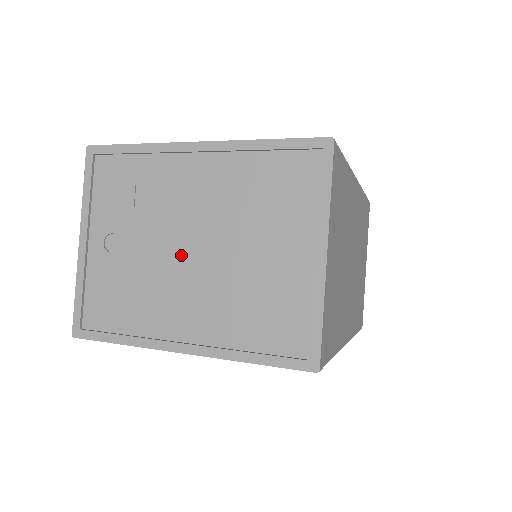
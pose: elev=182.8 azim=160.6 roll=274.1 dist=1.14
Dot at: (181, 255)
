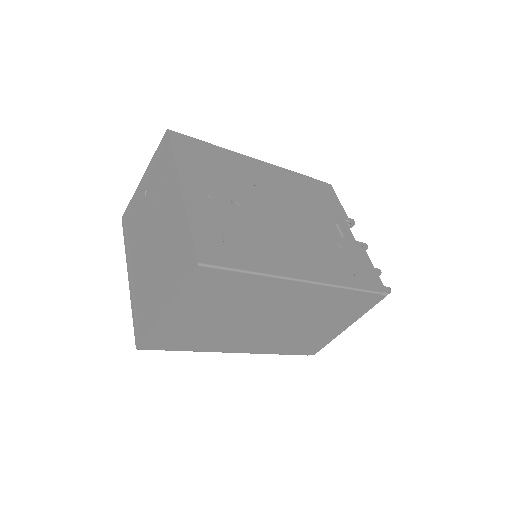
Dot at: (151, 235)
